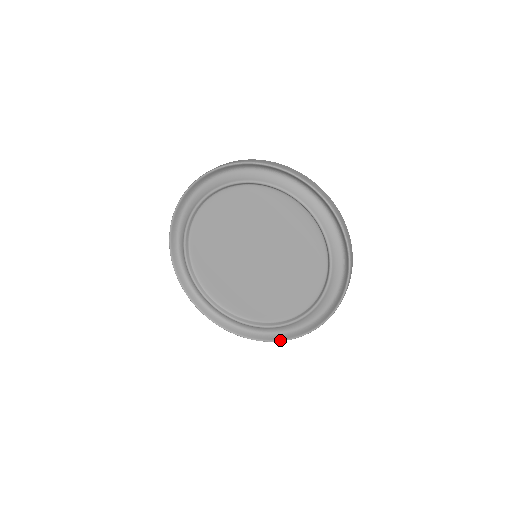
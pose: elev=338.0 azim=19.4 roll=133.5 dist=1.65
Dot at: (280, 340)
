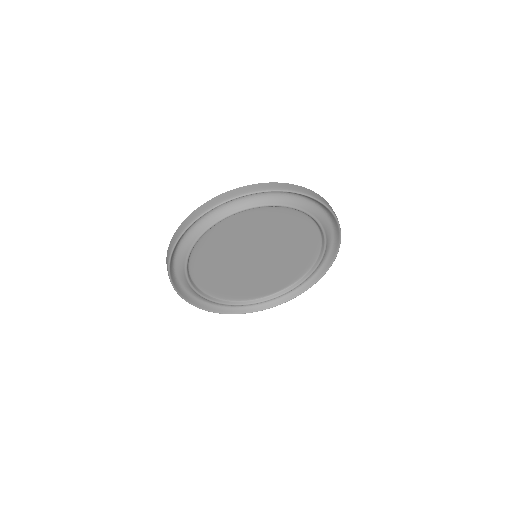
Dot at: occluded
